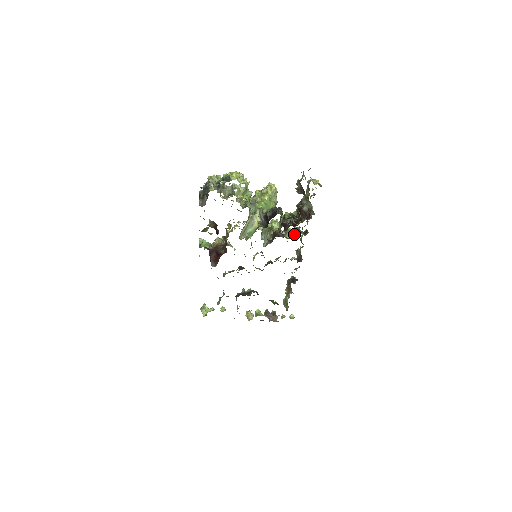
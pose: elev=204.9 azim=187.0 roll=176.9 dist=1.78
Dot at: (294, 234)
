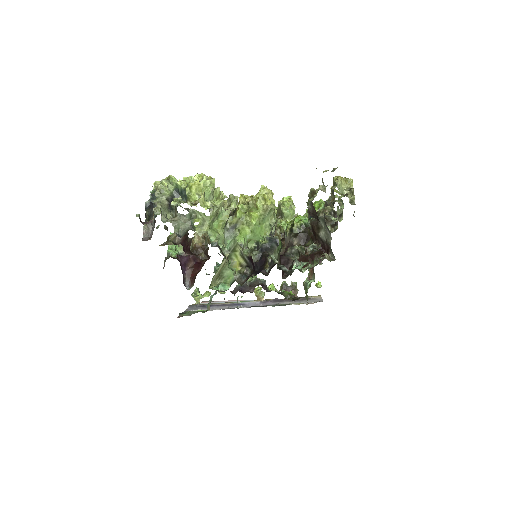
Dot at: occluded
